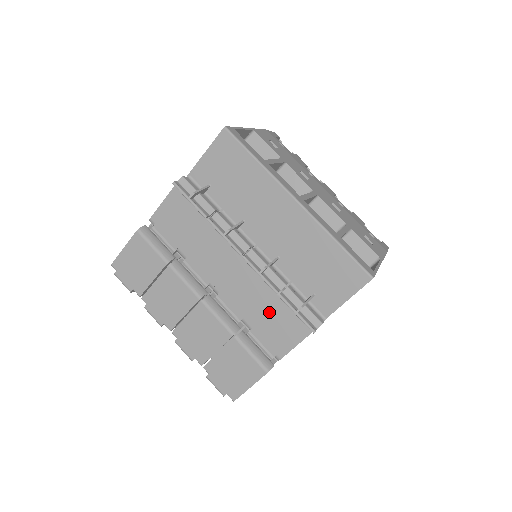
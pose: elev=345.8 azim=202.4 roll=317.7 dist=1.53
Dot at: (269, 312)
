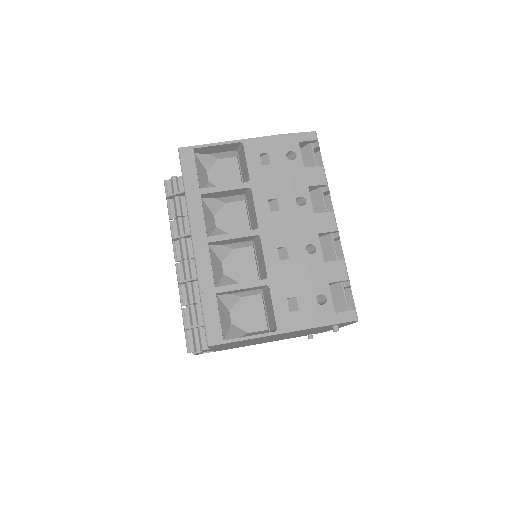
Dot at: occluded
